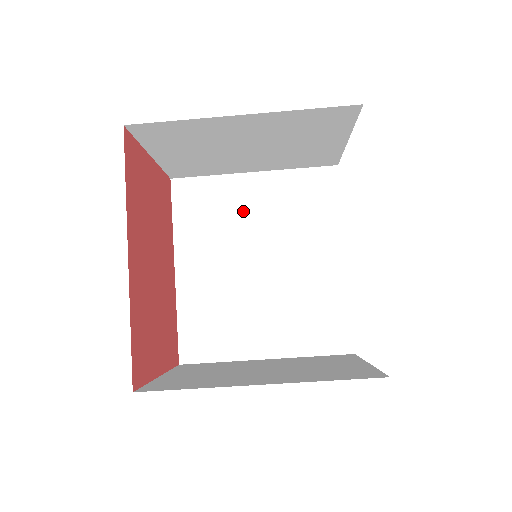
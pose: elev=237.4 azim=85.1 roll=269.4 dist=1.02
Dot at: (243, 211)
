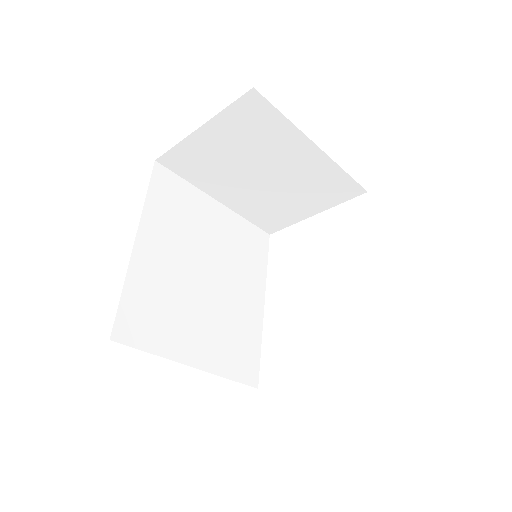
Dot at: (205, 226)
